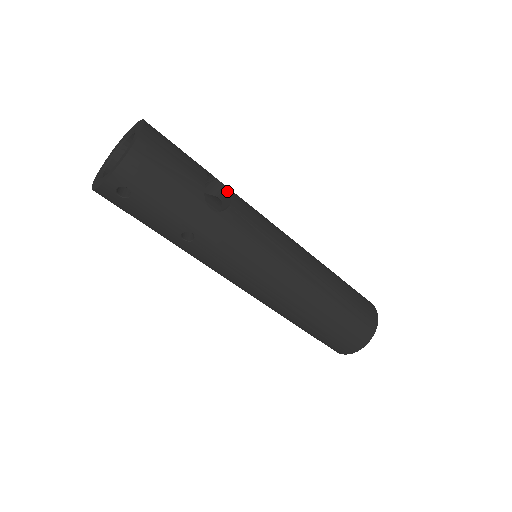
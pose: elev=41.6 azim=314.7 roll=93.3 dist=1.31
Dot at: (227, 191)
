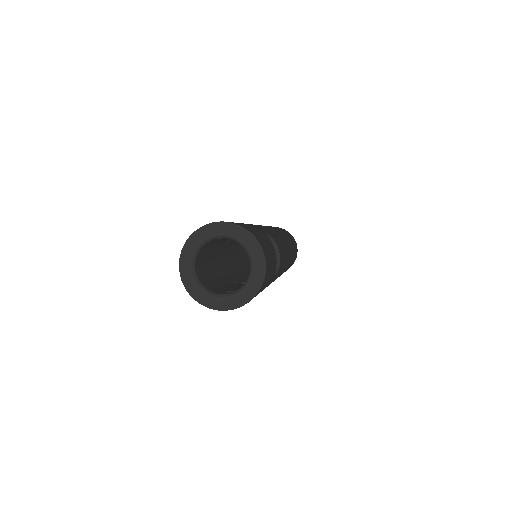
Dot at: (271, 241)
